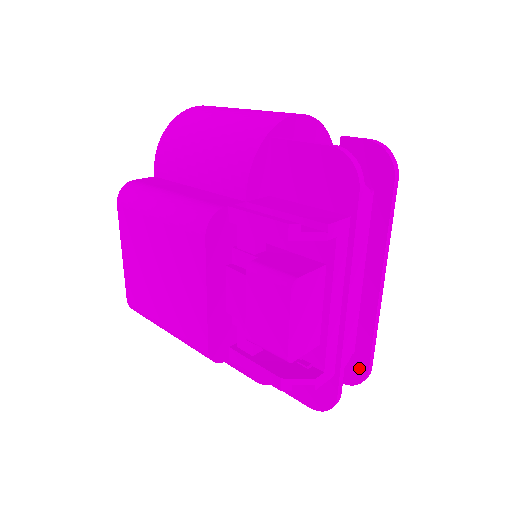
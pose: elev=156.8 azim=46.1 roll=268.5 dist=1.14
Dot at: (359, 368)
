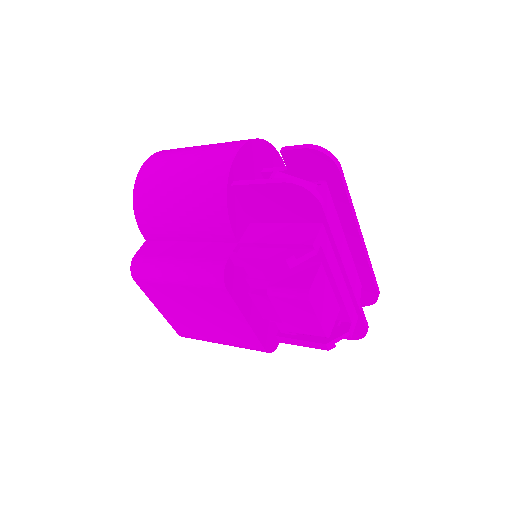
Dot at: (370, 294)
